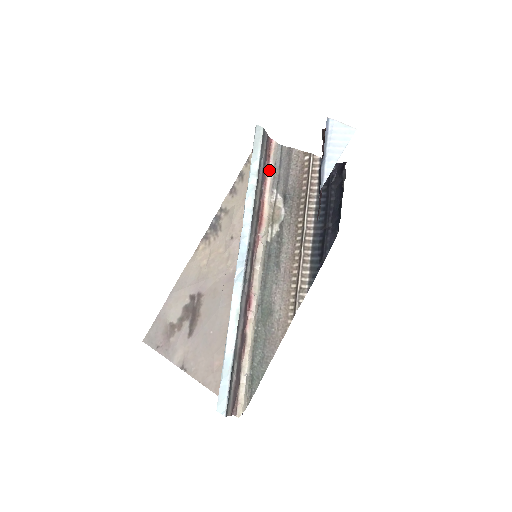
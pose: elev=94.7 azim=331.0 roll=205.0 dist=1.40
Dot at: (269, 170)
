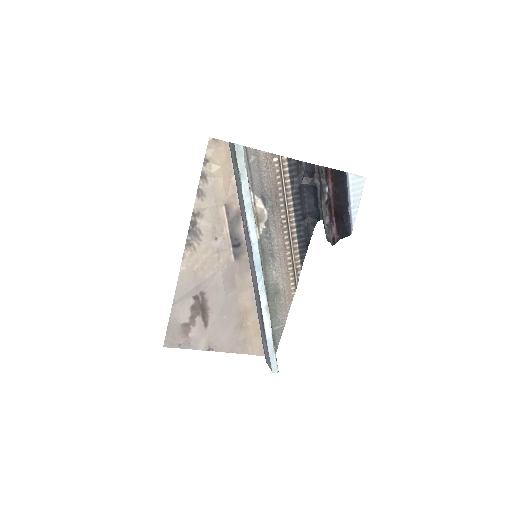
Dot at: occluded
